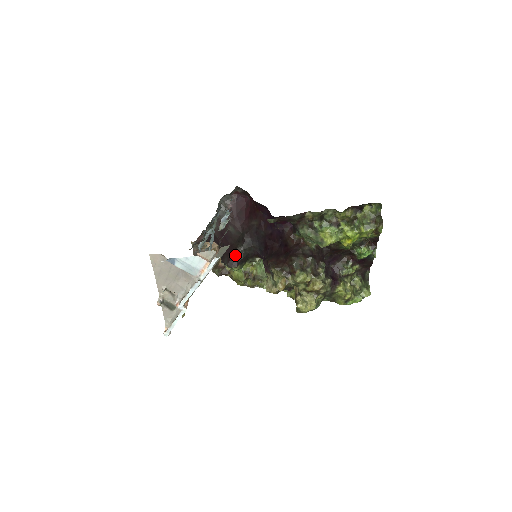
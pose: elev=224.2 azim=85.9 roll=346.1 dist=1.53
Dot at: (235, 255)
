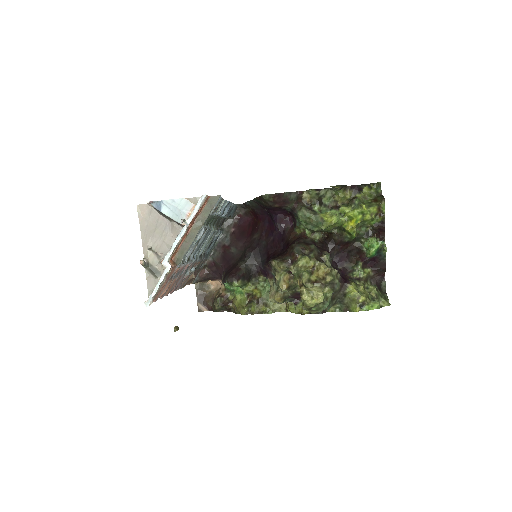
Dot at: (236, 270)
